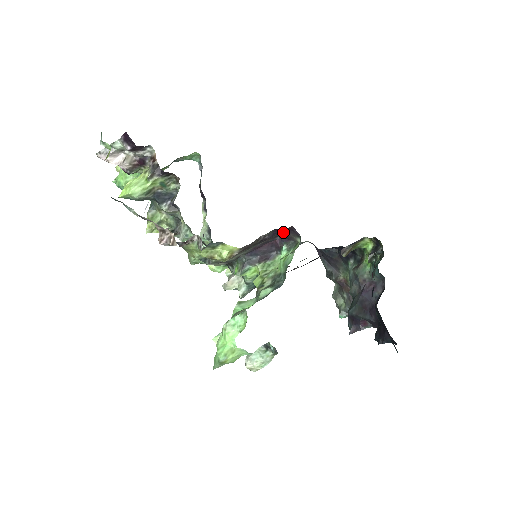
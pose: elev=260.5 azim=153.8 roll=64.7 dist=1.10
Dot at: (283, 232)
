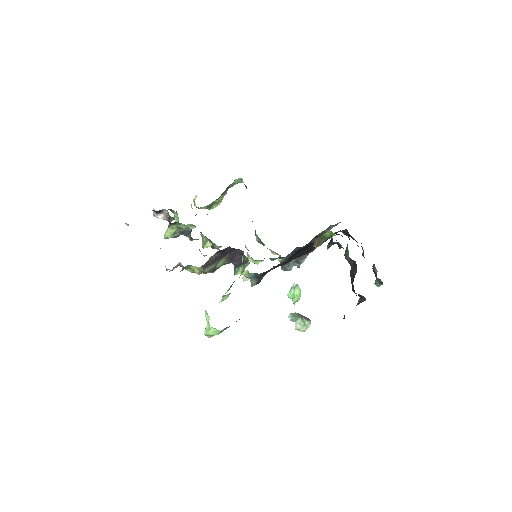
Dot at: (230, 249)
